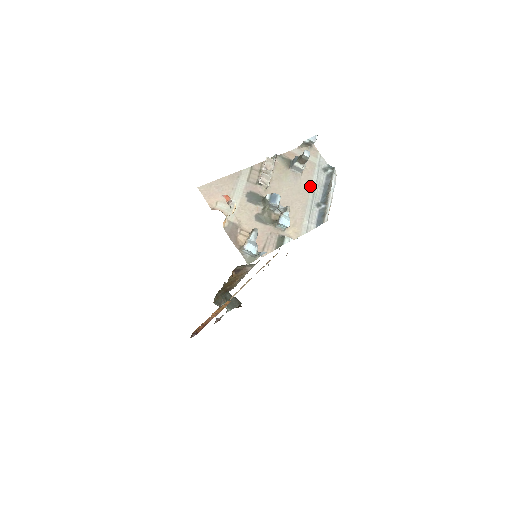
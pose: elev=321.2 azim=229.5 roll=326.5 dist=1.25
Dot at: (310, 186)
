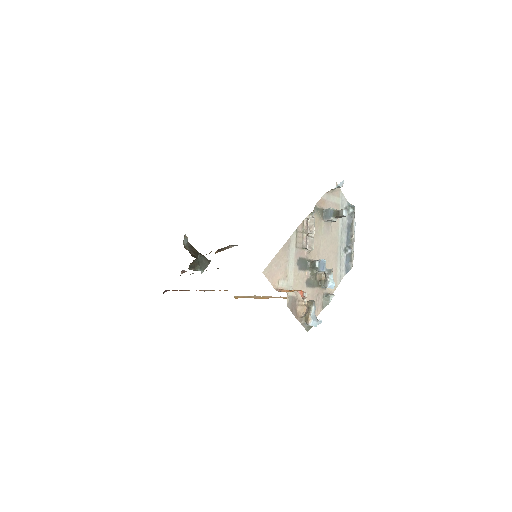
Dot at: (338, 232)
